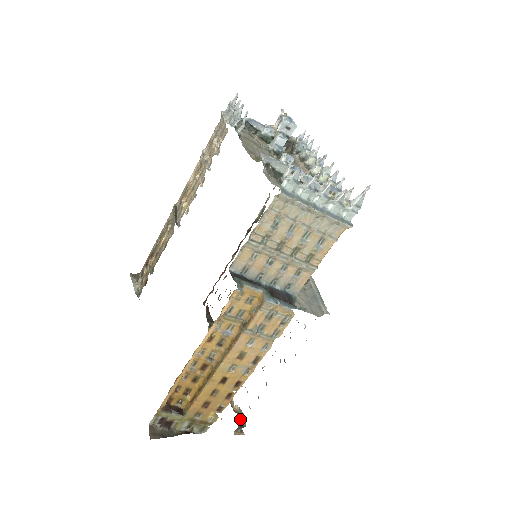
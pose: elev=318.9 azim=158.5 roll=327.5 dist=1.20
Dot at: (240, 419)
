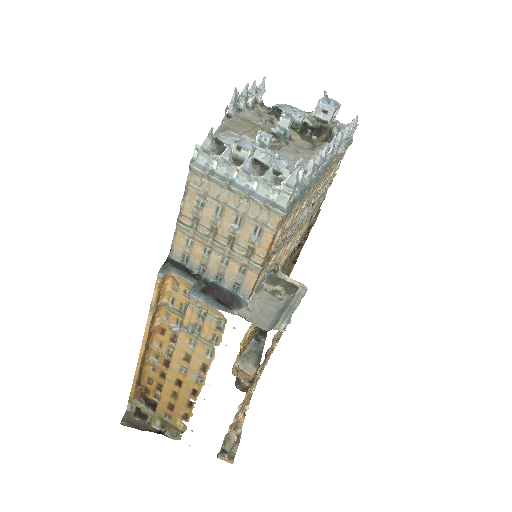
Dot at: (235, 444)
